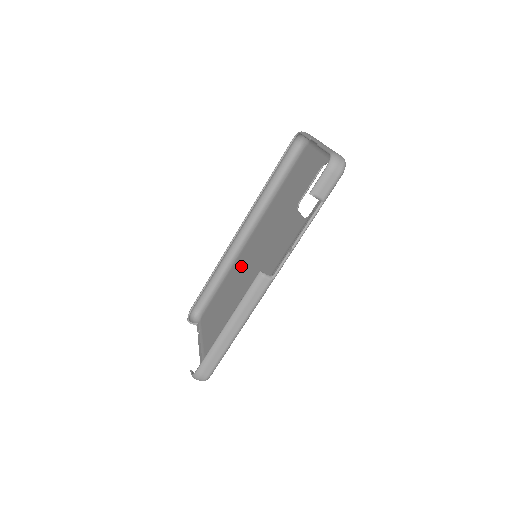
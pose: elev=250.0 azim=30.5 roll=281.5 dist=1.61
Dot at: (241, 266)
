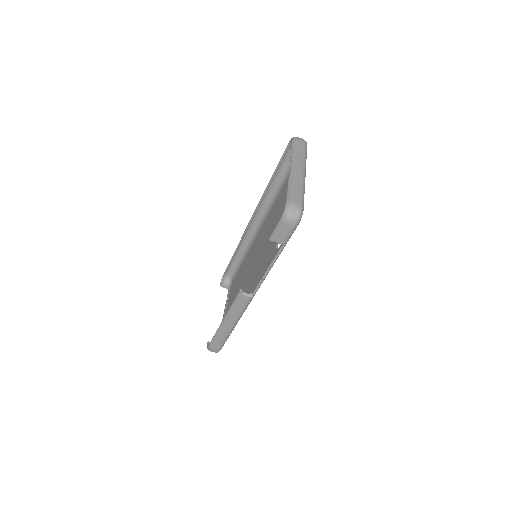
Dot at: (251, 255)
